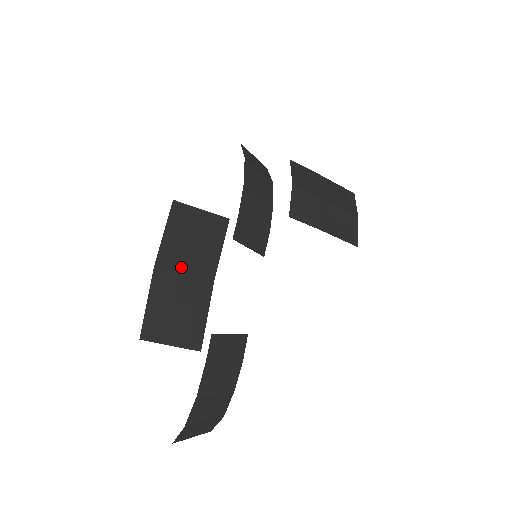
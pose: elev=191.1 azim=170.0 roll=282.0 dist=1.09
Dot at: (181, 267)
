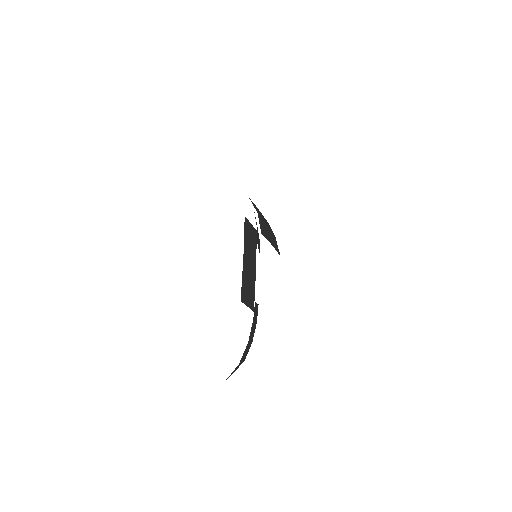
Dot at: (249, 258)
